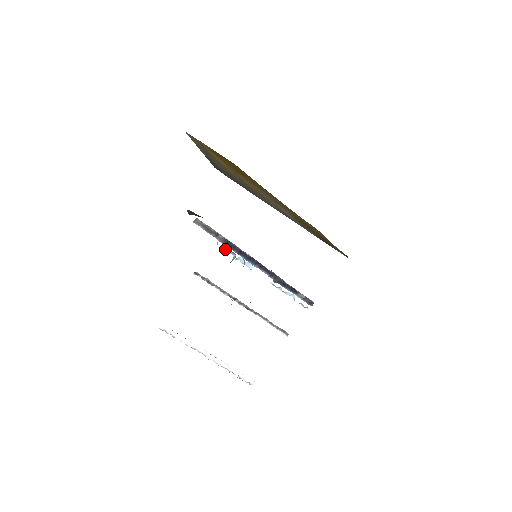
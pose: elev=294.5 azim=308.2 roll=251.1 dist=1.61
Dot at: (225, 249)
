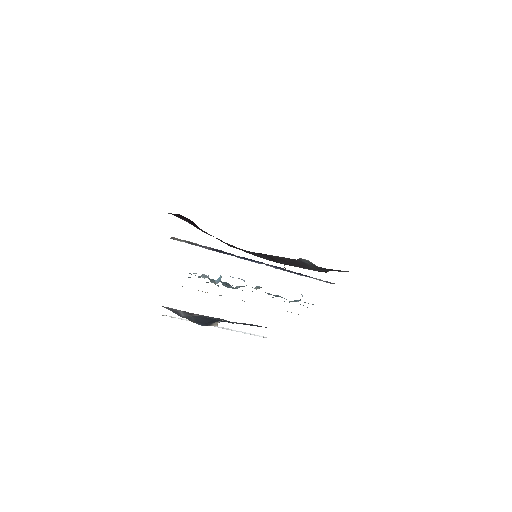
Dot at: occluded
